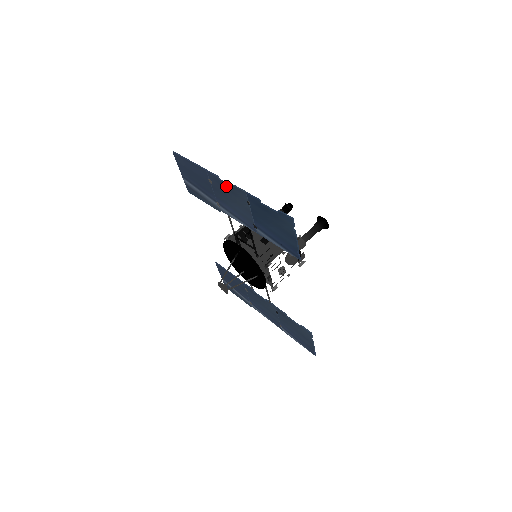
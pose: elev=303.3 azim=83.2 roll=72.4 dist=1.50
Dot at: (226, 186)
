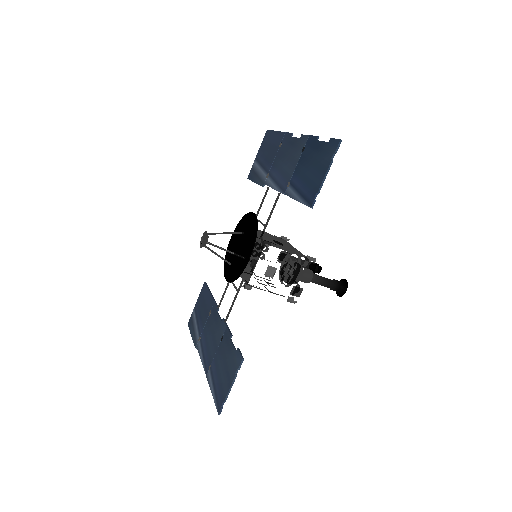
Dot at: (293, 140)
